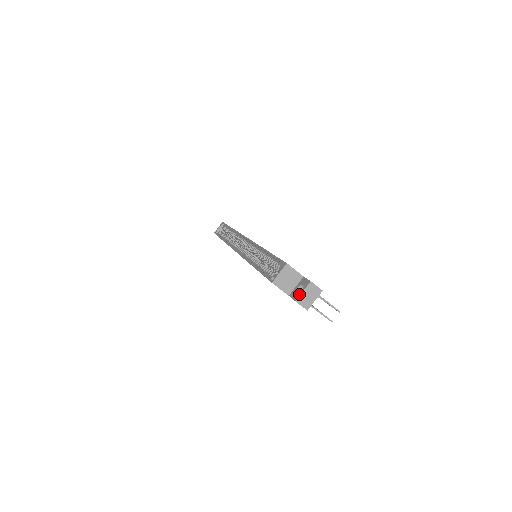
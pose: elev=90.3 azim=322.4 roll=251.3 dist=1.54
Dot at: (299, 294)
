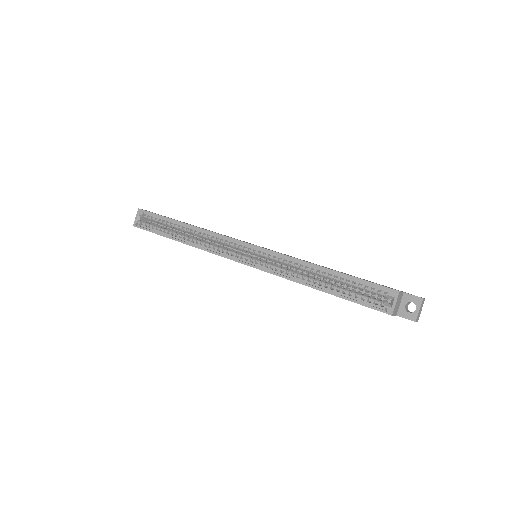
Dot at: (416, 314)
